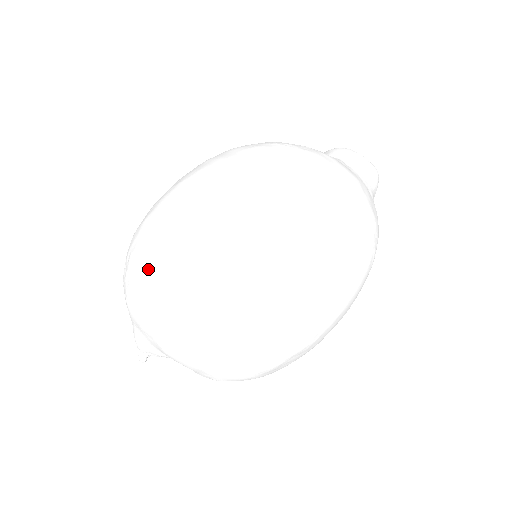
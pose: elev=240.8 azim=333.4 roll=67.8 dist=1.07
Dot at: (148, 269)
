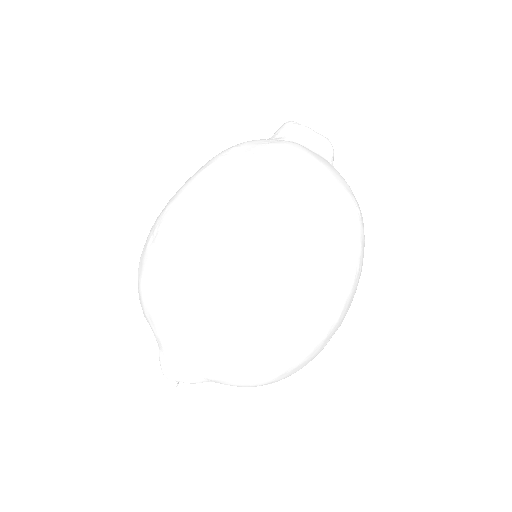
Dot at: (287, 365)
